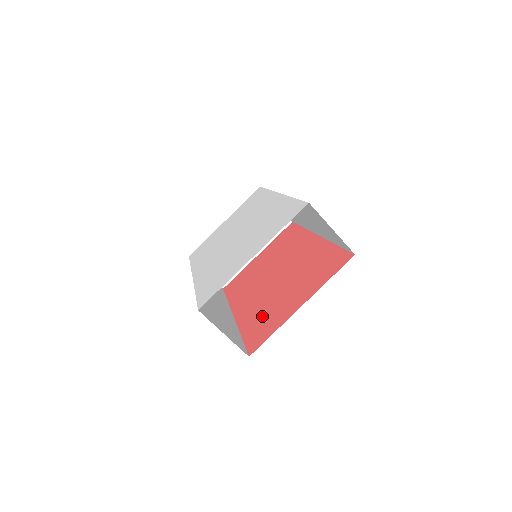
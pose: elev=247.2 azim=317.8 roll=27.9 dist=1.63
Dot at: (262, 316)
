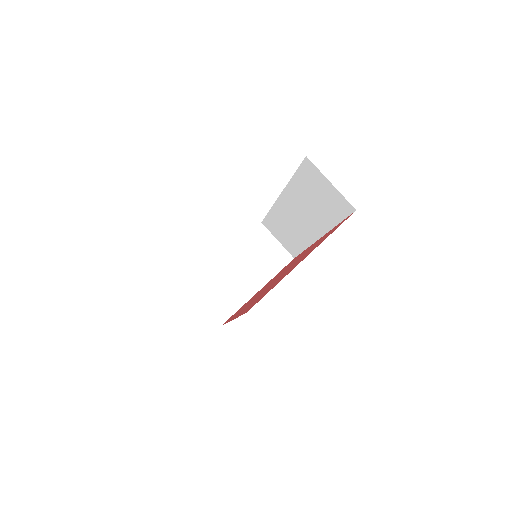
Dot at: (262, 294)
